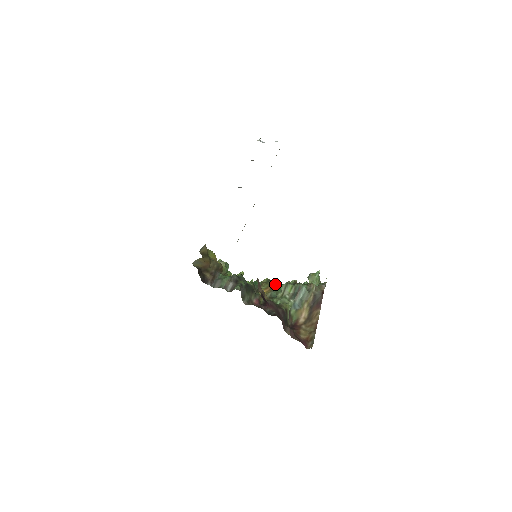
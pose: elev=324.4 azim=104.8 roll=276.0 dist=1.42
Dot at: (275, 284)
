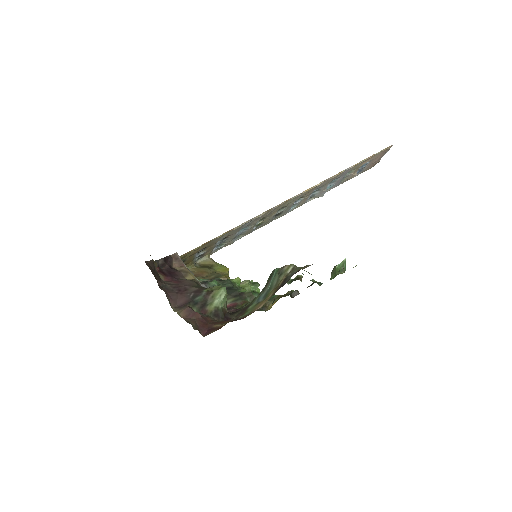
Dot at: (292, 293)
